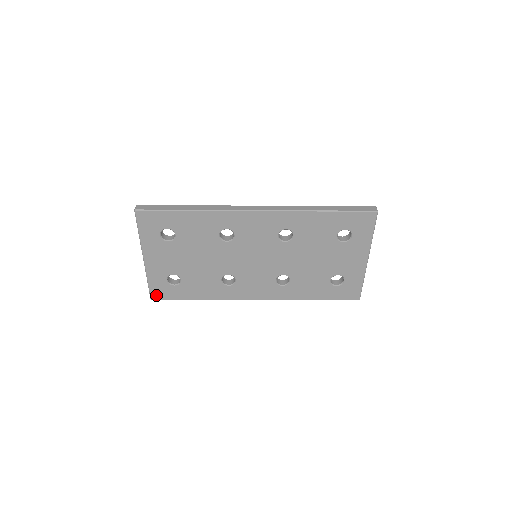
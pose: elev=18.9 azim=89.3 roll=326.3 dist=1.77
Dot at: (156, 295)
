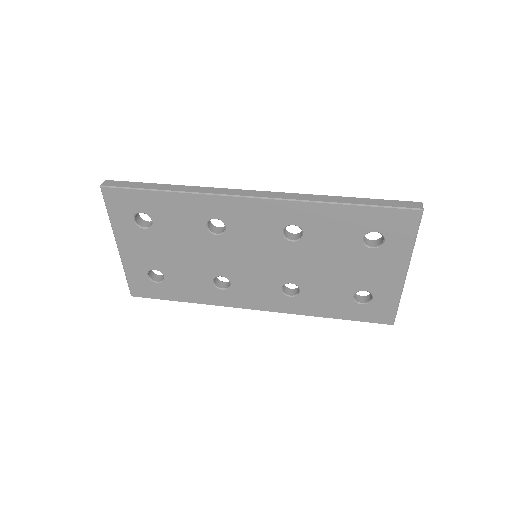
Dot at: (137, 292)
